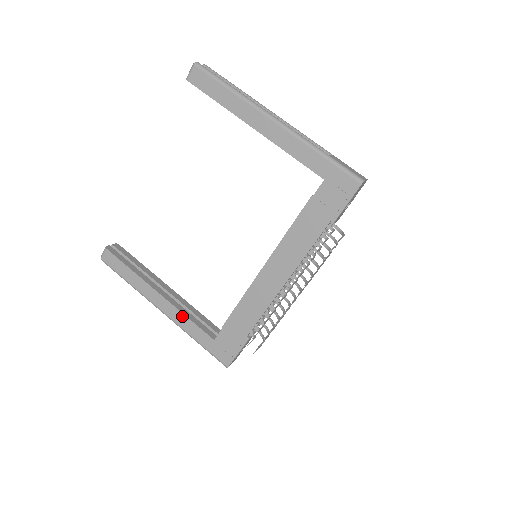
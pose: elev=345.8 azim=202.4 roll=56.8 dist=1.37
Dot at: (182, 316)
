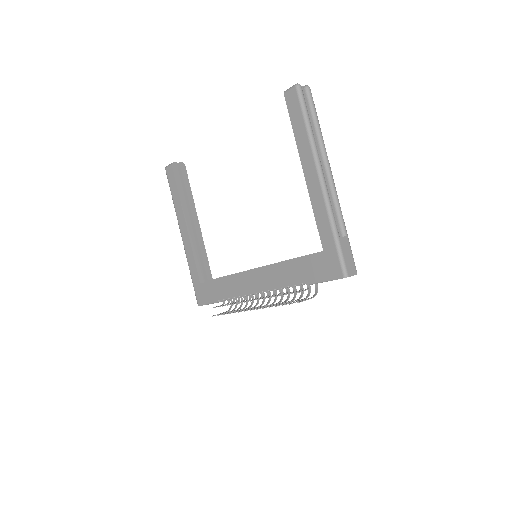
Dot at: (191, 251)
